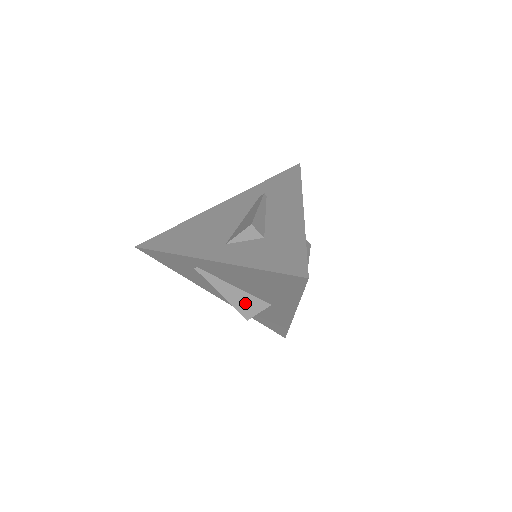
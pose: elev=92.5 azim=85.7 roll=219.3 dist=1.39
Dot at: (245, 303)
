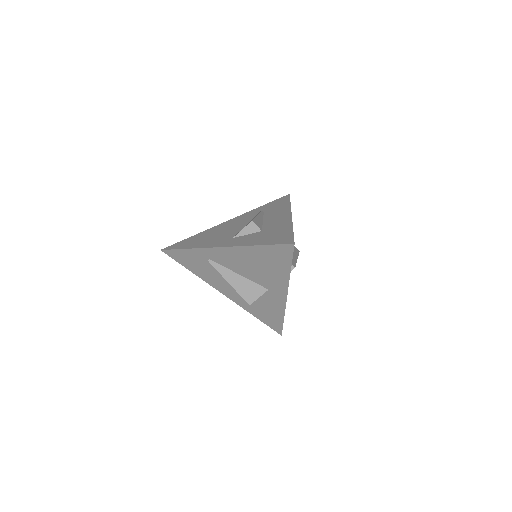
Dot at: (247, 289)
